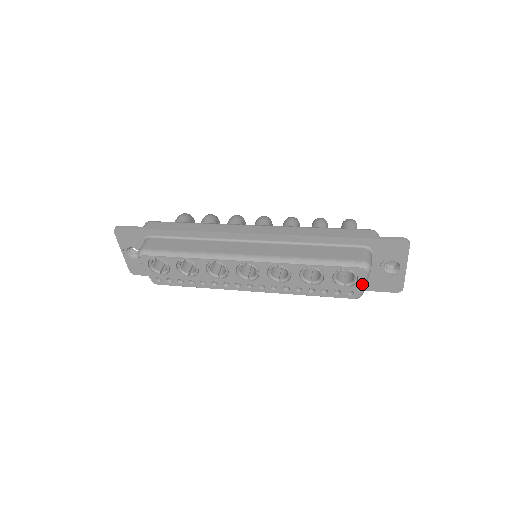
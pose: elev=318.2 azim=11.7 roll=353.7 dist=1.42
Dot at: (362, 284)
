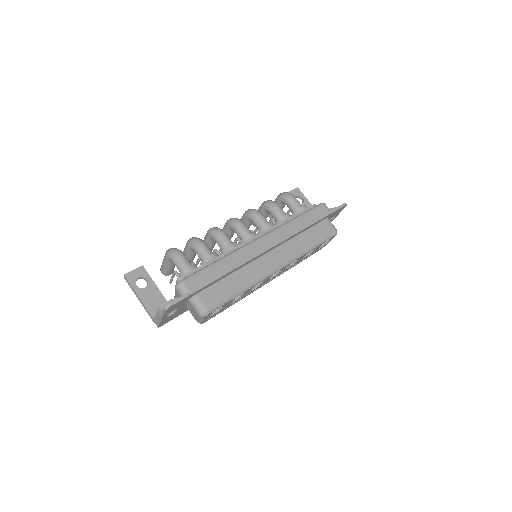
Dot at: occluded
